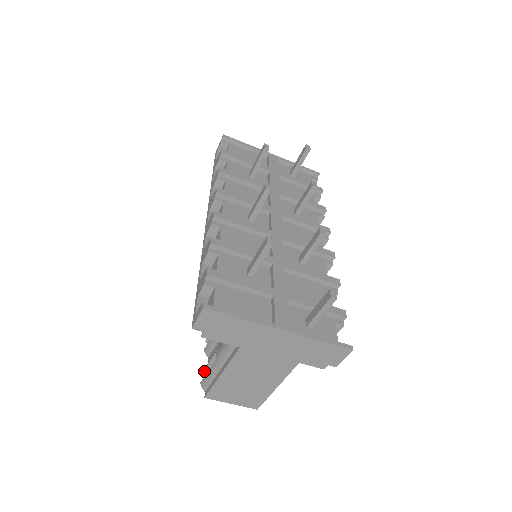
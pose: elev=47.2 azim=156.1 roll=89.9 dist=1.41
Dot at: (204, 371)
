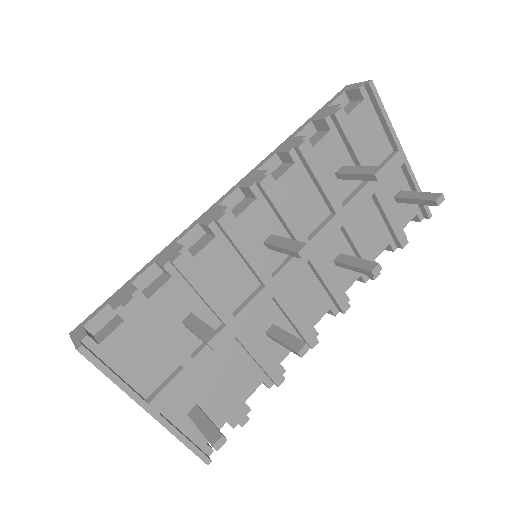
Dot at: occluded
